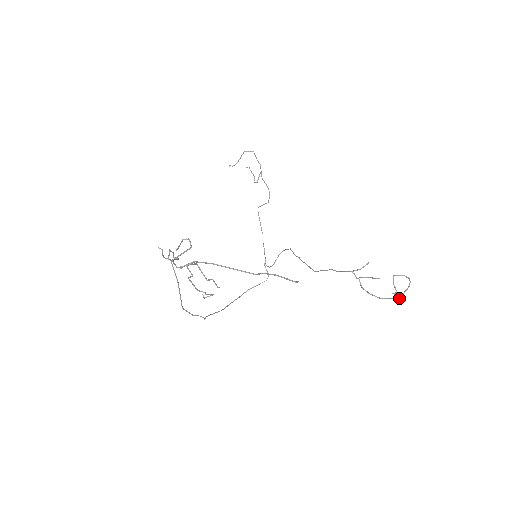
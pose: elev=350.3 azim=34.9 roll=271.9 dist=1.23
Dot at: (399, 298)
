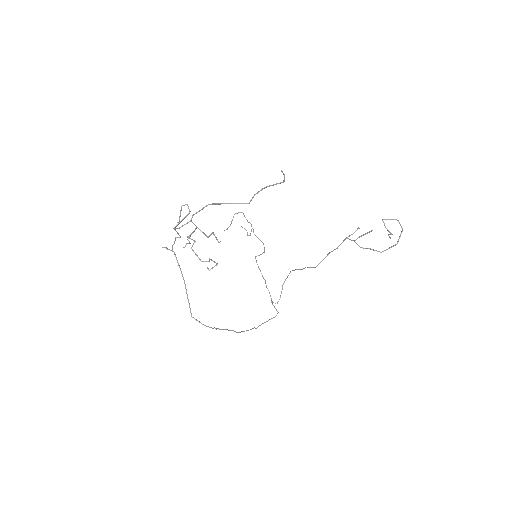
Dot at: (397, 243)
